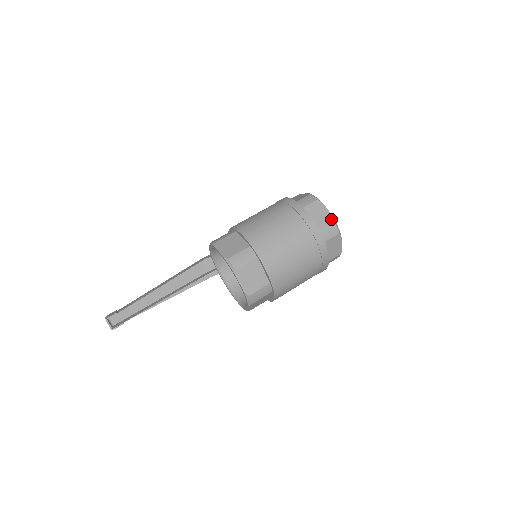
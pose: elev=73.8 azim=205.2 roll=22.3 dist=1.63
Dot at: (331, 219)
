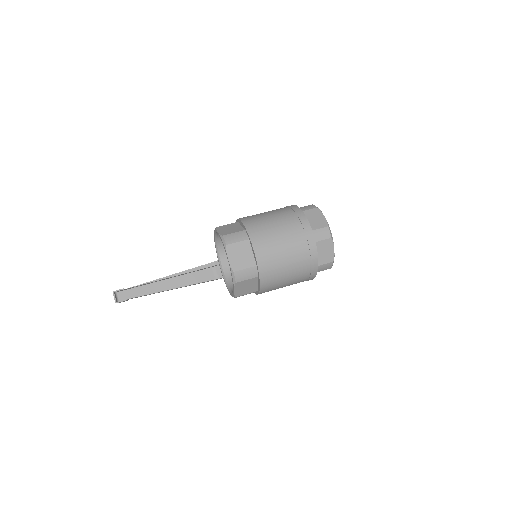
Dot at: (325, 224)
